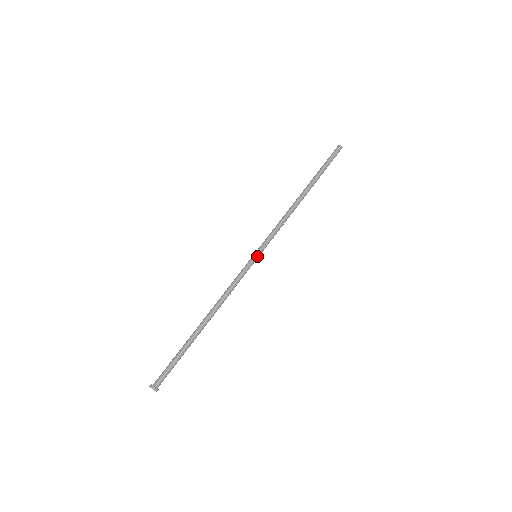
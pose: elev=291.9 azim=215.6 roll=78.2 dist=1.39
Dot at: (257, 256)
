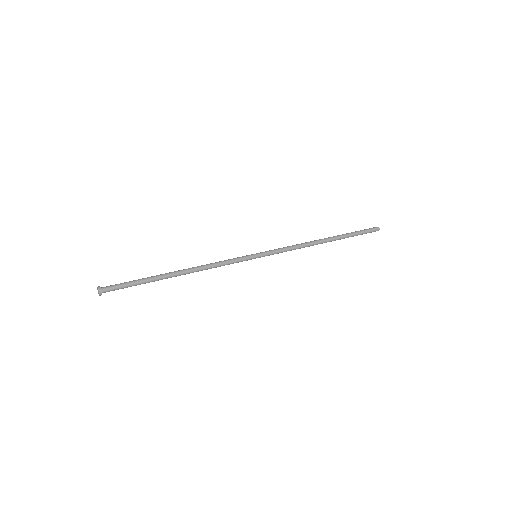
Dot at: (257, 256)
